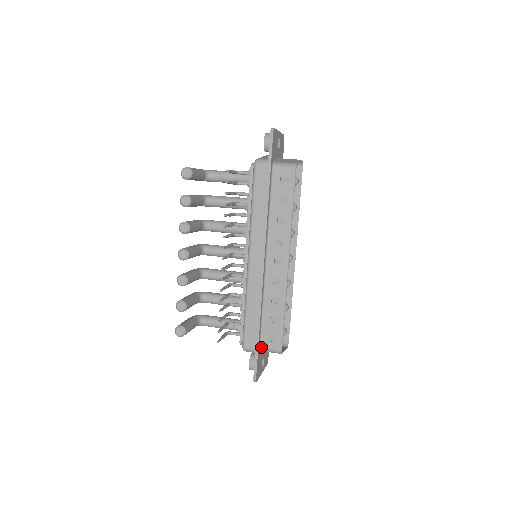
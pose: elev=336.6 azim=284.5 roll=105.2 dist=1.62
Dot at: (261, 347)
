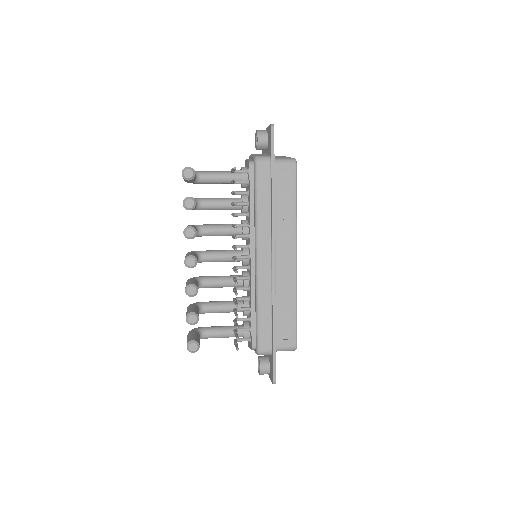
Dot at: (276, 347)
